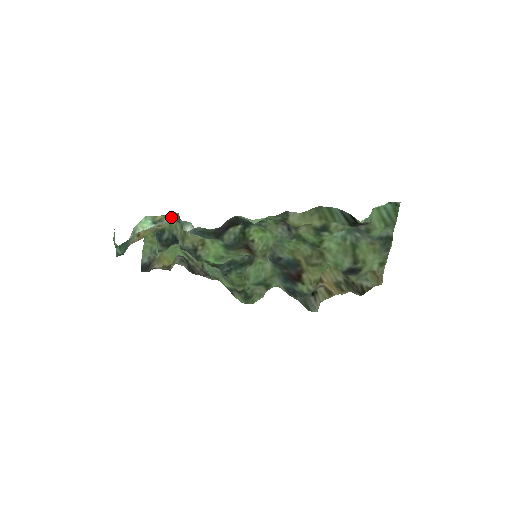
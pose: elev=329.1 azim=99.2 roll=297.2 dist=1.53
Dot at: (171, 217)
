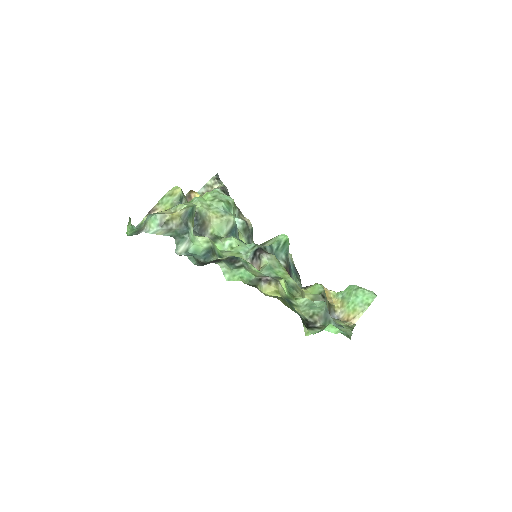
Dot at: (177, 221)
